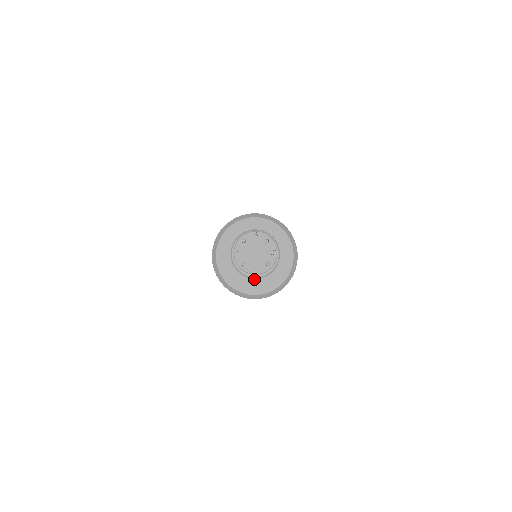
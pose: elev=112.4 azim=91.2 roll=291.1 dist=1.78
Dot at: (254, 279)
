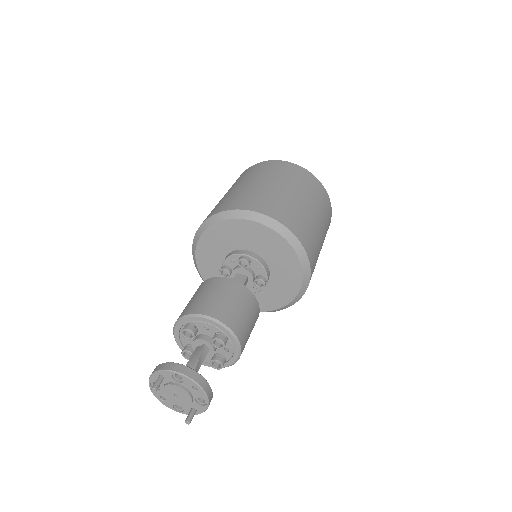
Dot at: occluded
